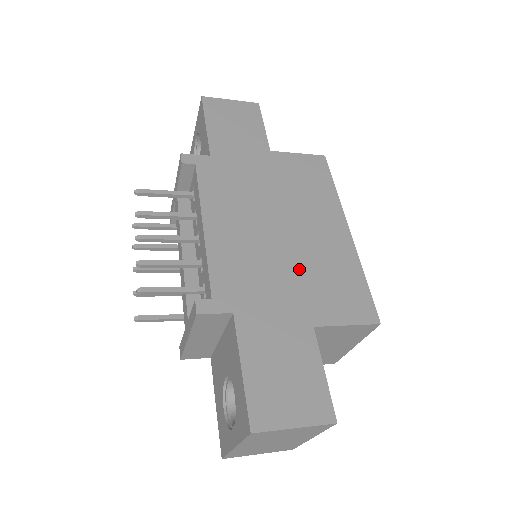
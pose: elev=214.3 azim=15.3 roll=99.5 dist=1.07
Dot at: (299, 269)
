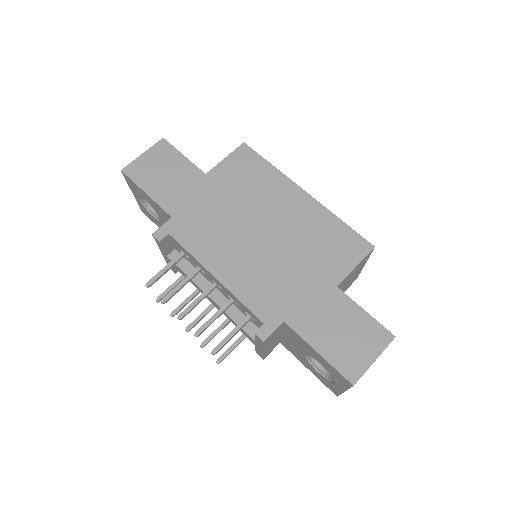
Dot at: (298, 253)
